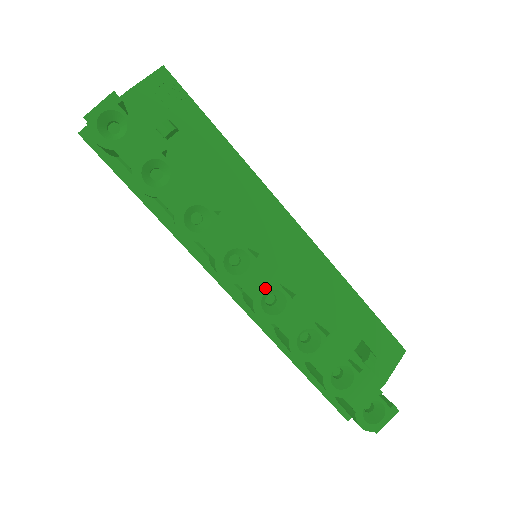
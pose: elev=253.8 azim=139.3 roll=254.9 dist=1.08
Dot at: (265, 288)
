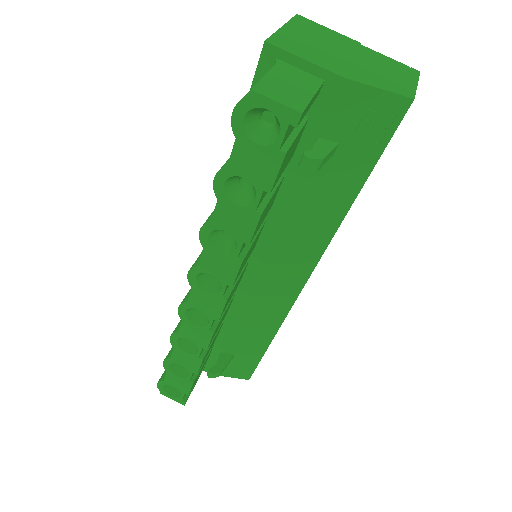
Dot at: (203, 309)
